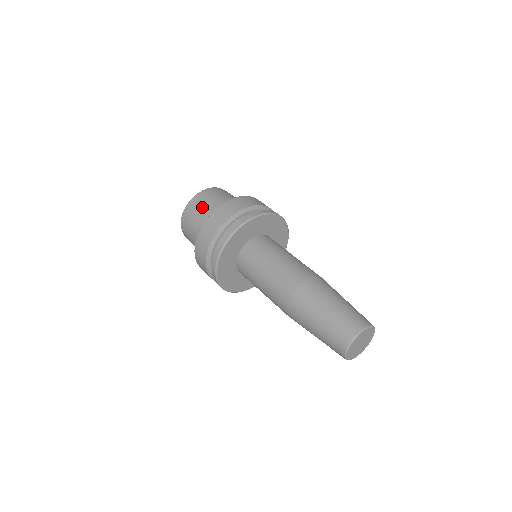
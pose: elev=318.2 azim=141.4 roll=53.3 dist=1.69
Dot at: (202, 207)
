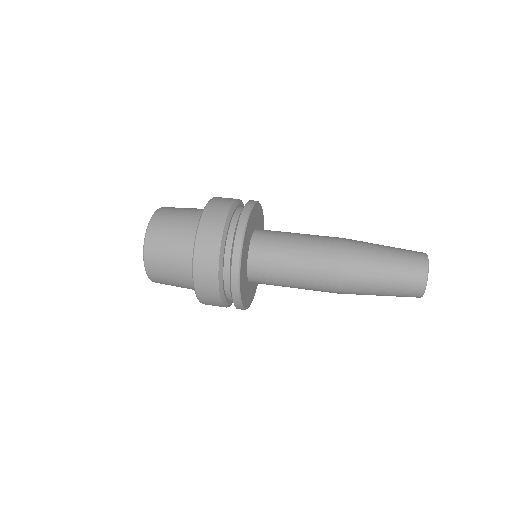
Dot at: (167, 267)
